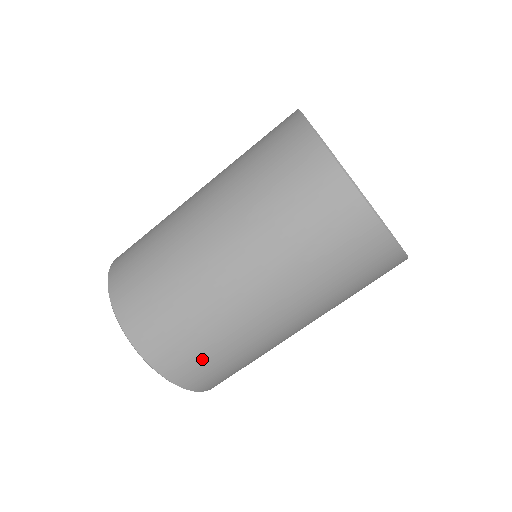
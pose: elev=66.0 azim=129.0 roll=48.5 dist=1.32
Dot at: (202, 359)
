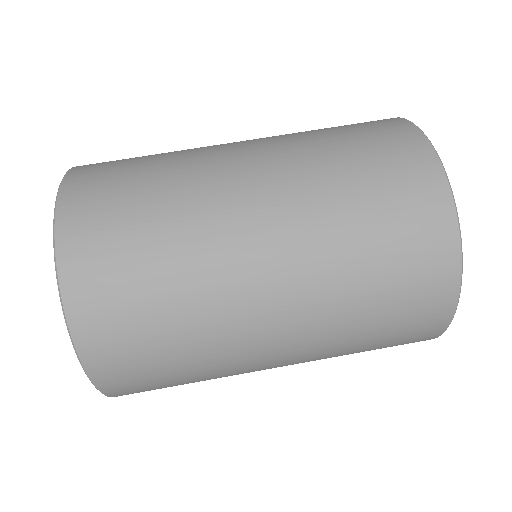
Dot at: (123, 216)
